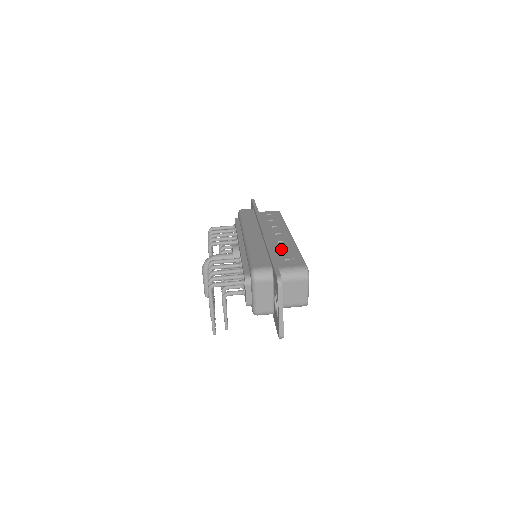
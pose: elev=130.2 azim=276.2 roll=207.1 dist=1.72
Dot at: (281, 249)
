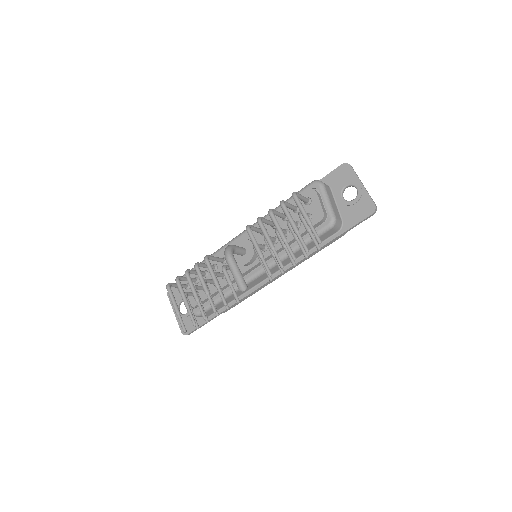
Dot at: occluded
